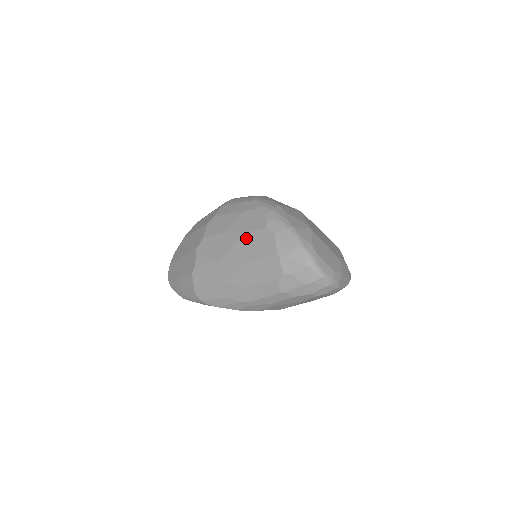
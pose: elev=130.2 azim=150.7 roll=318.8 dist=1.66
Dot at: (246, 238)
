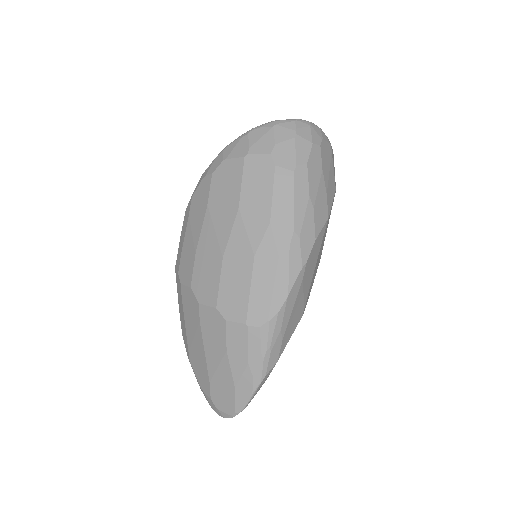
Dot at: (213, 206)
